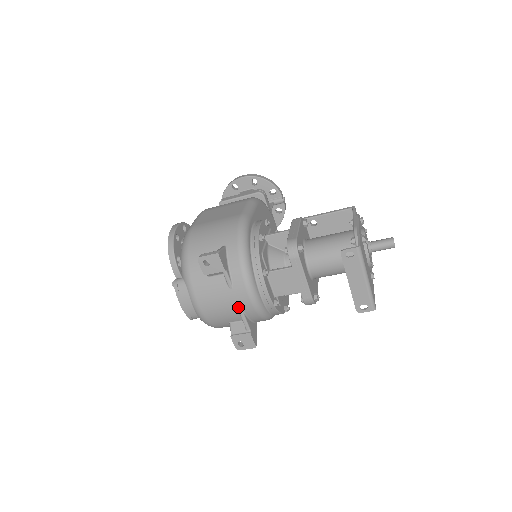
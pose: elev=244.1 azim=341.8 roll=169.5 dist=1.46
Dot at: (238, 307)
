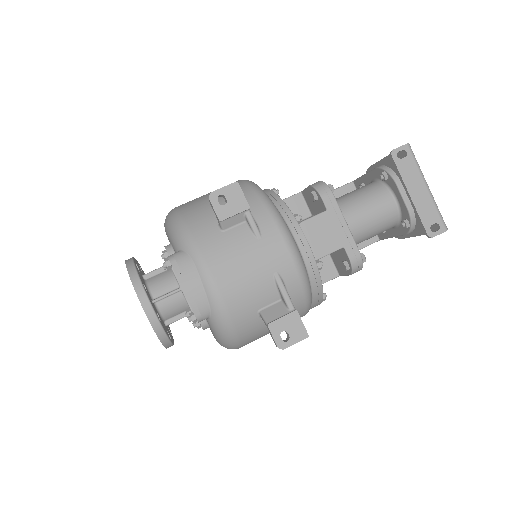
Dot at: (273, 269)
